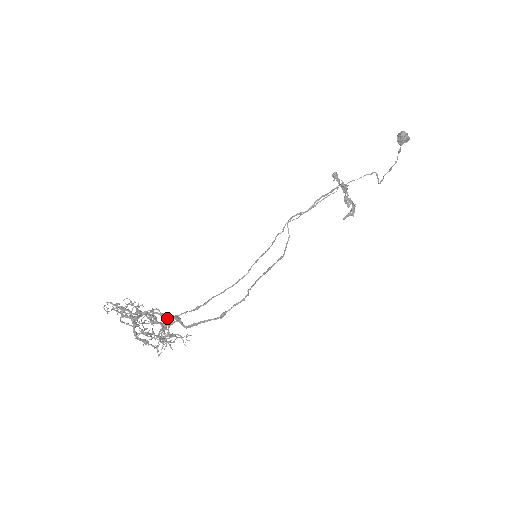
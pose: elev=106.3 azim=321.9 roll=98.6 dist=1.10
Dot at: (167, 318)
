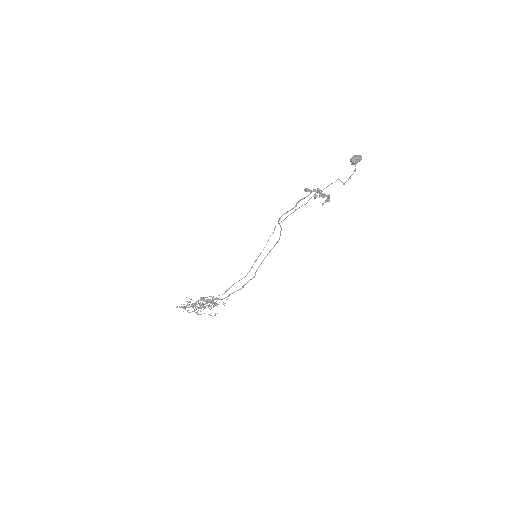
Dot at: (210, 301)
